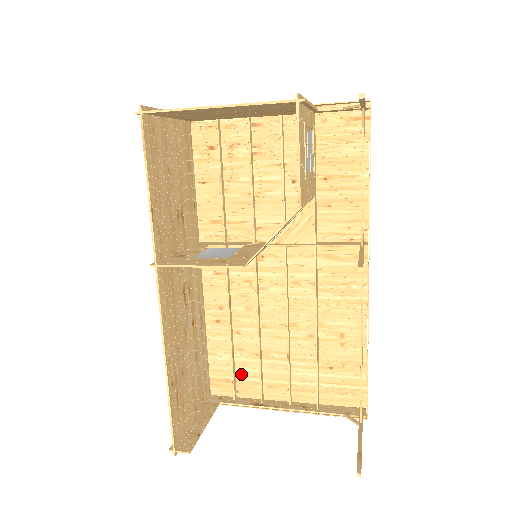
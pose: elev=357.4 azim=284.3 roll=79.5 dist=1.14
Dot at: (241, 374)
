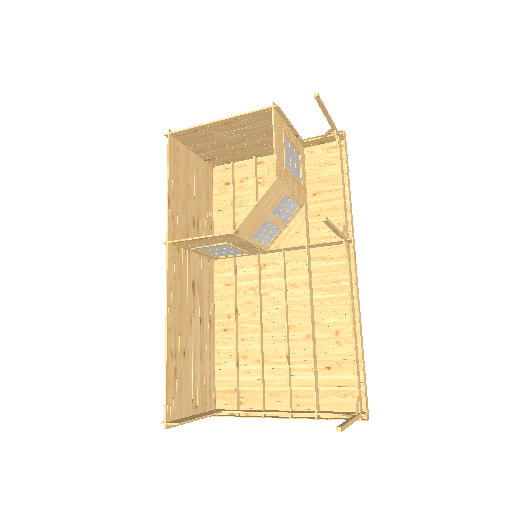
Dot at: (245, 383)
